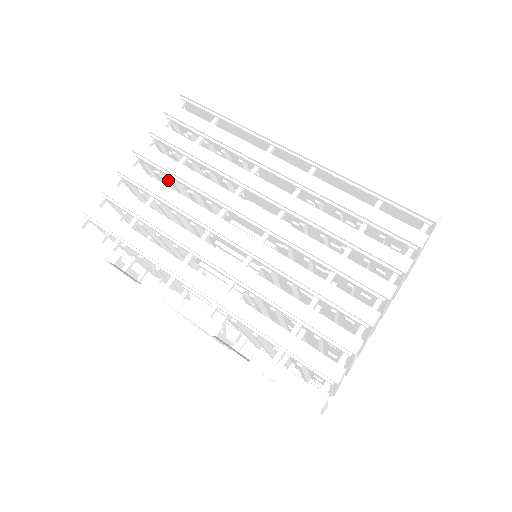
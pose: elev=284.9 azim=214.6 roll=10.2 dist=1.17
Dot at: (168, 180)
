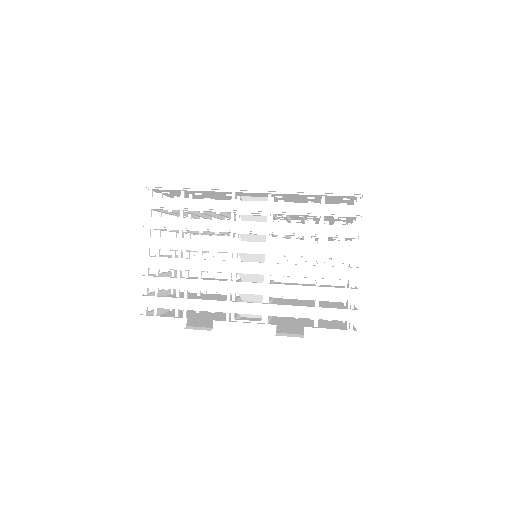
Dot at: (180, 253)
